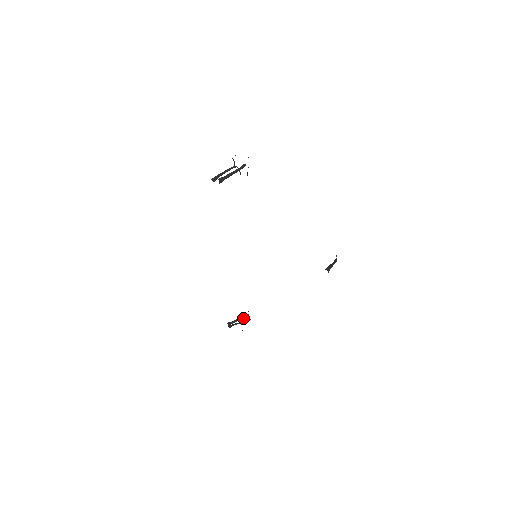
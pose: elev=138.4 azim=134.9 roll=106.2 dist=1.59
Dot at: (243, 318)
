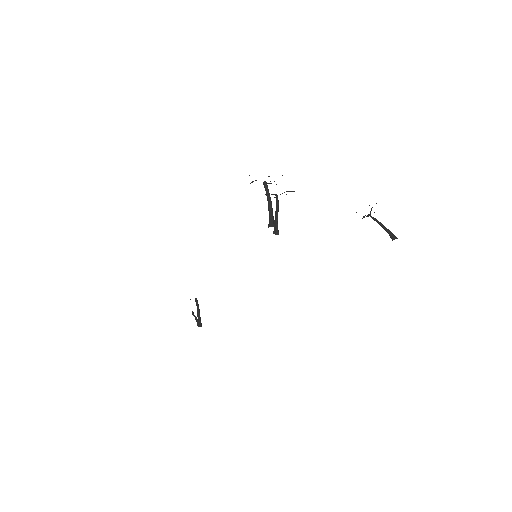
Dot at: (198, 306)
